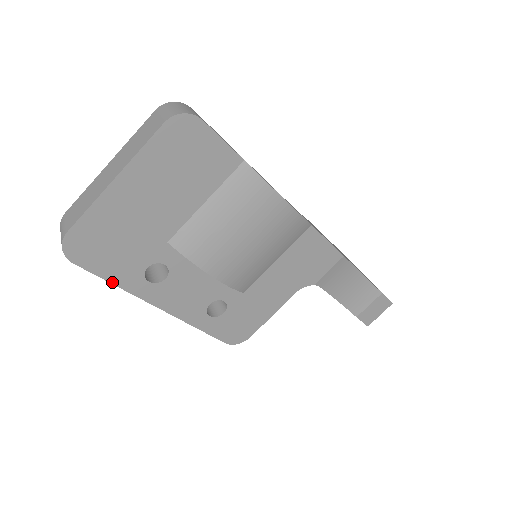
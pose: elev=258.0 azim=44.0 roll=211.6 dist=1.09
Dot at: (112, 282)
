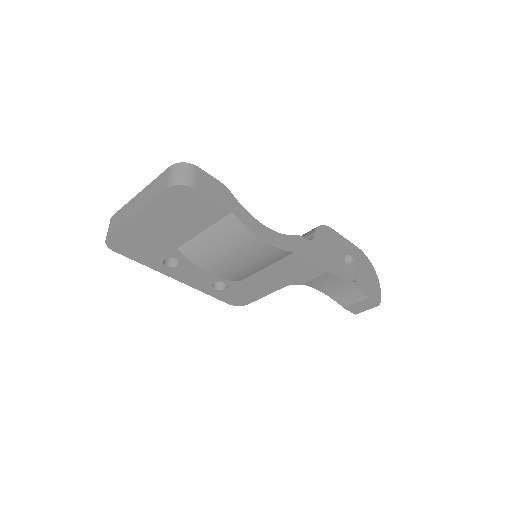
Dot at: (141, 263)
